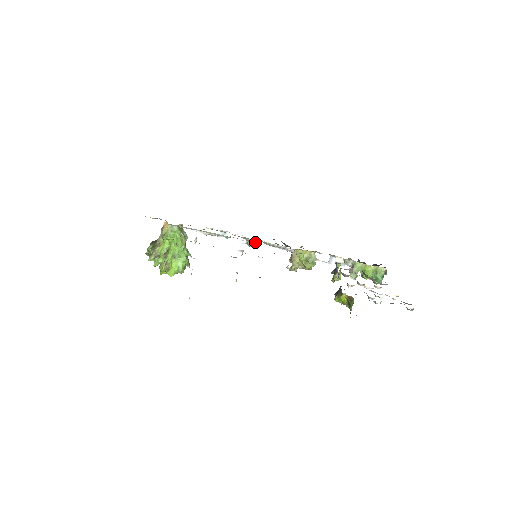
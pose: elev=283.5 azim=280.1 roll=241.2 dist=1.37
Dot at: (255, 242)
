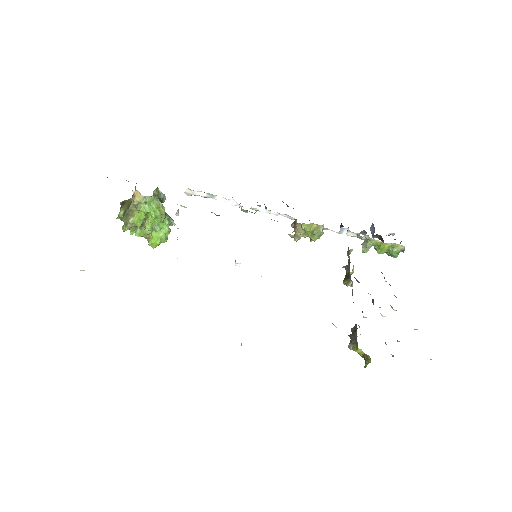
Dot at: occluded
